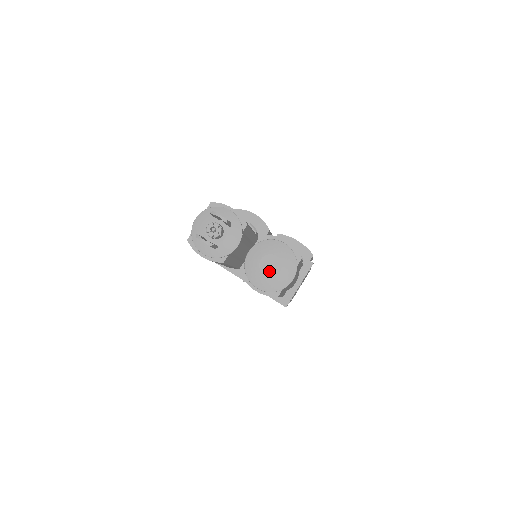
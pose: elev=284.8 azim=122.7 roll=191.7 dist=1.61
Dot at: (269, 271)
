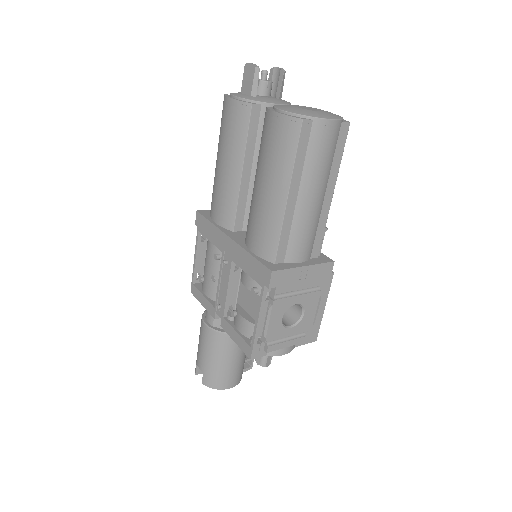
Dot at: (305, 108)
